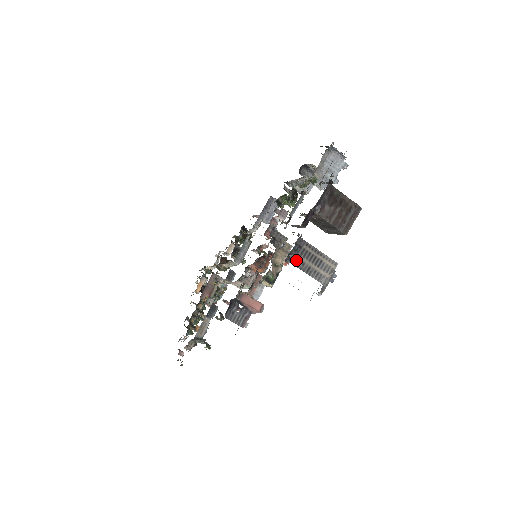
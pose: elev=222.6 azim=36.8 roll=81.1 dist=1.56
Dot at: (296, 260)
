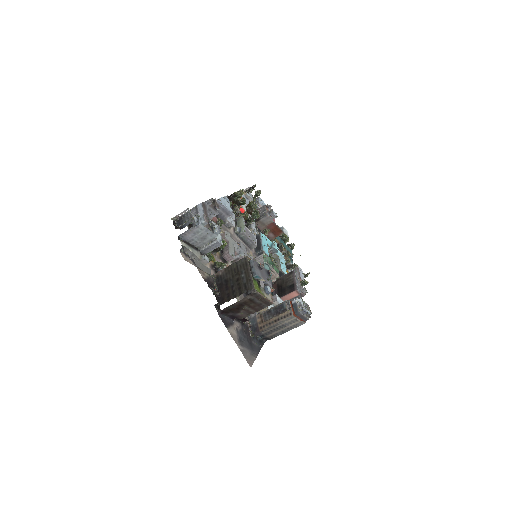
Dot at: (270, 337)
